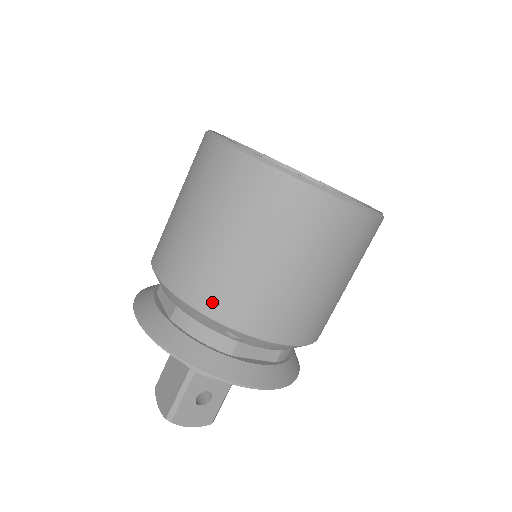
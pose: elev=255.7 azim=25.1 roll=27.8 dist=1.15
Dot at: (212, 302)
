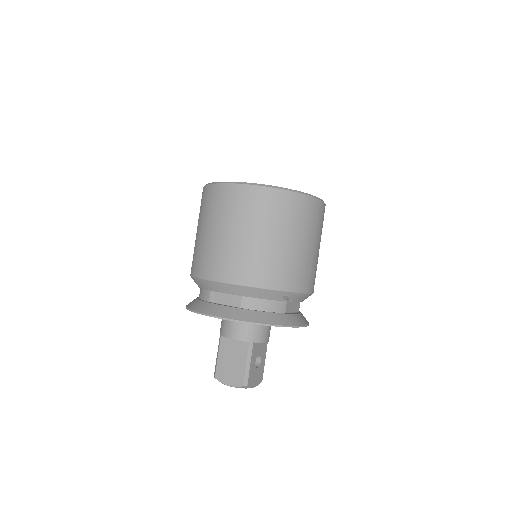
Dot at: (275, 280)
